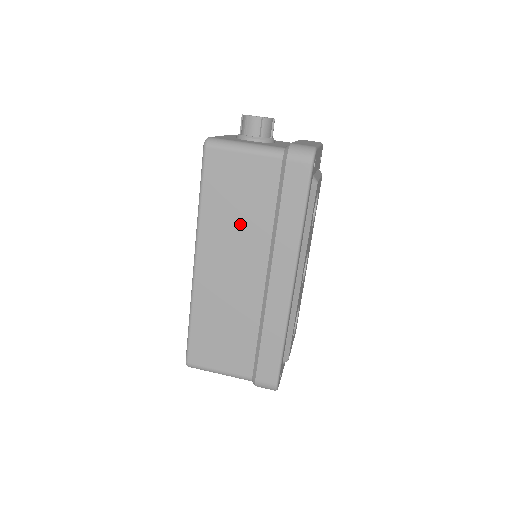
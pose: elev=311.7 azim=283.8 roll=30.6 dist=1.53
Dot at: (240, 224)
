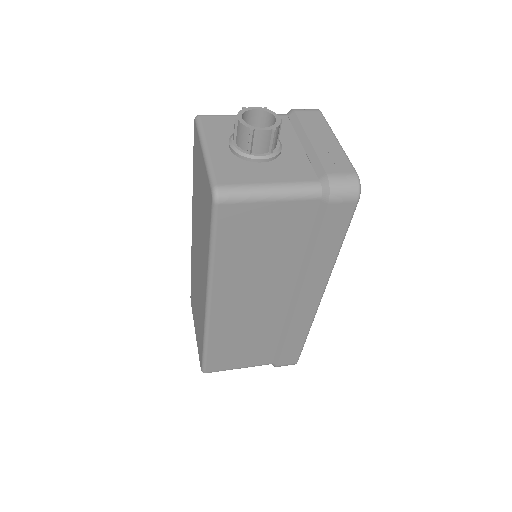
Dot at: (264, 266)
